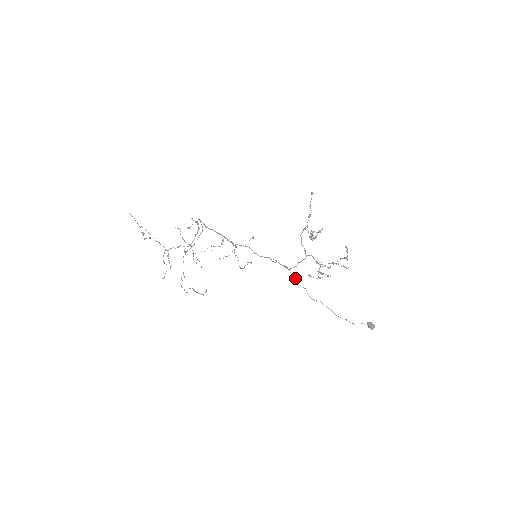
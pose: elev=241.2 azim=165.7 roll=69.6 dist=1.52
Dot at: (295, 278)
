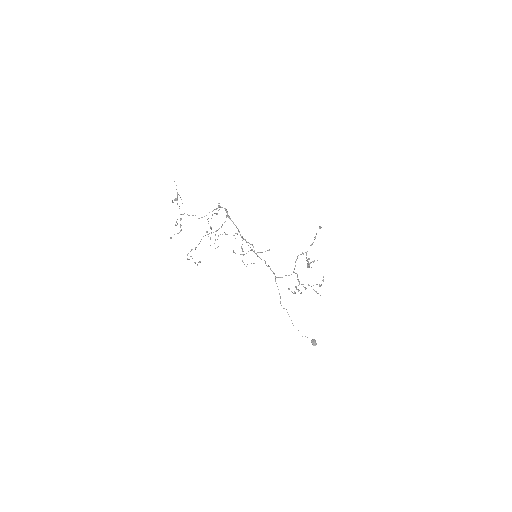
Dot at: occluded
